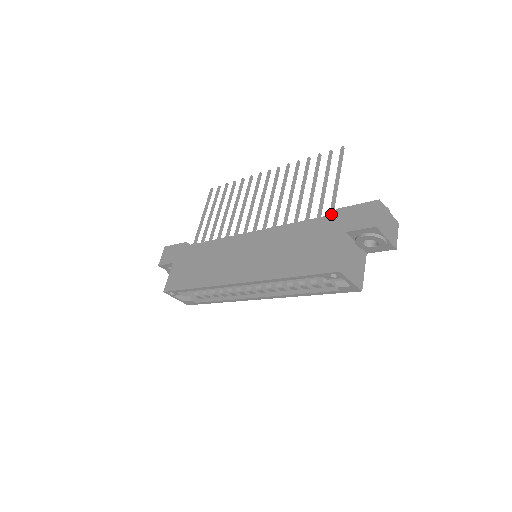
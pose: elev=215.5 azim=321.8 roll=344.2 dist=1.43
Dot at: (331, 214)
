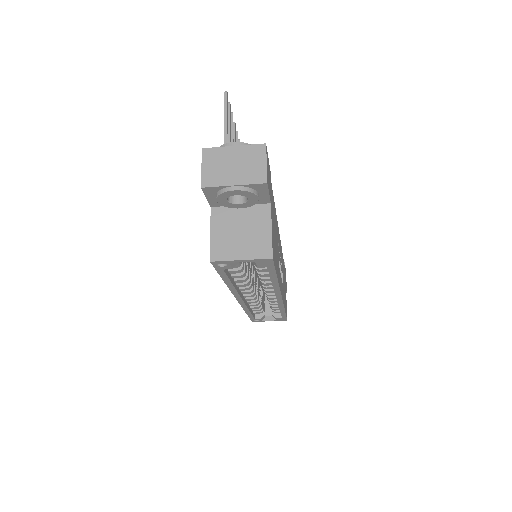
Dot at: occluded
